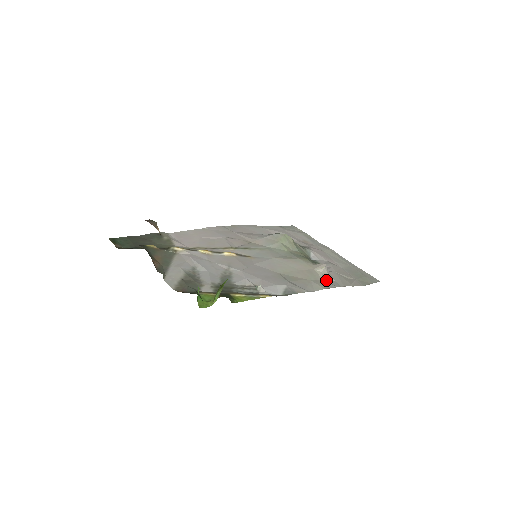
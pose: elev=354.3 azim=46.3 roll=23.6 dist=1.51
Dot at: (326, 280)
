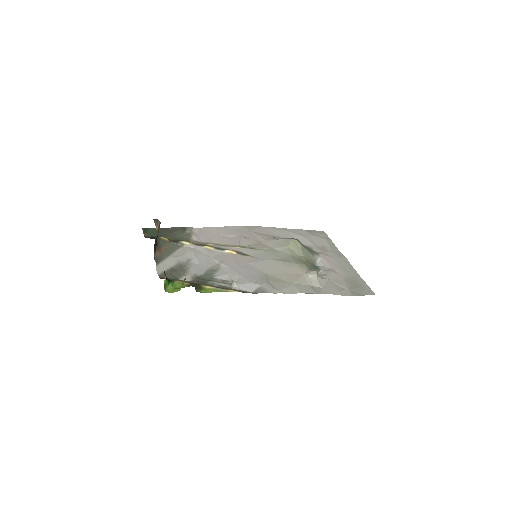
Dot at: (312, 285)
